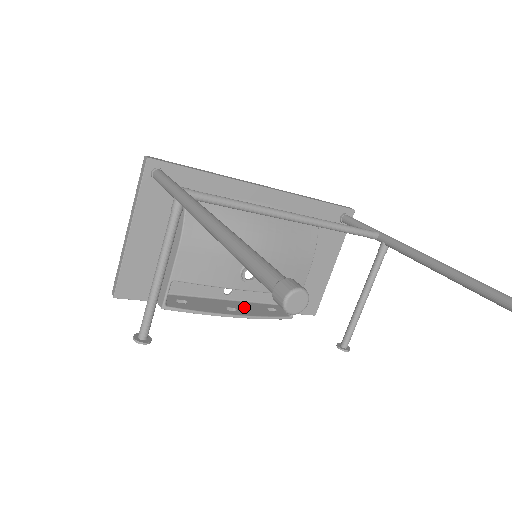
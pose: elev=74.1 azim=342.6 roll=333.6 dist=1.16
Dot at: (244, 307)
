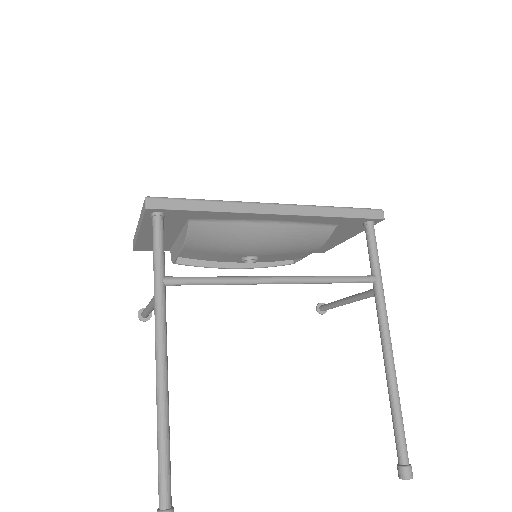
Dot at: occluded
